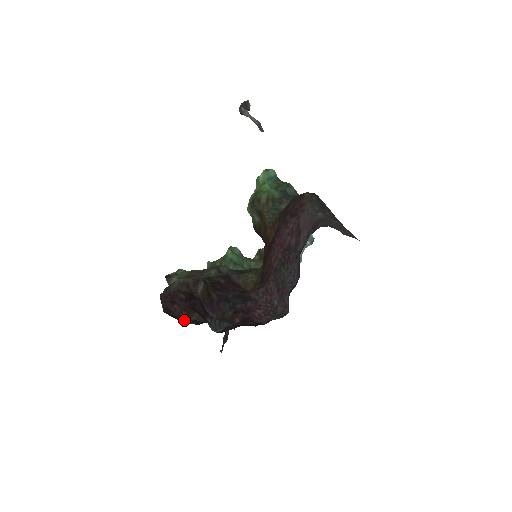
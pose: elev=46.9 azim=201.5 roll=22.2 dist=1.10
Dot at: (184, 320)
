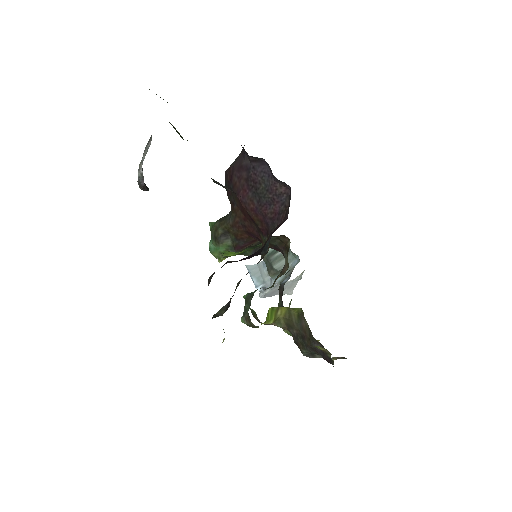
Dot at: occluded
